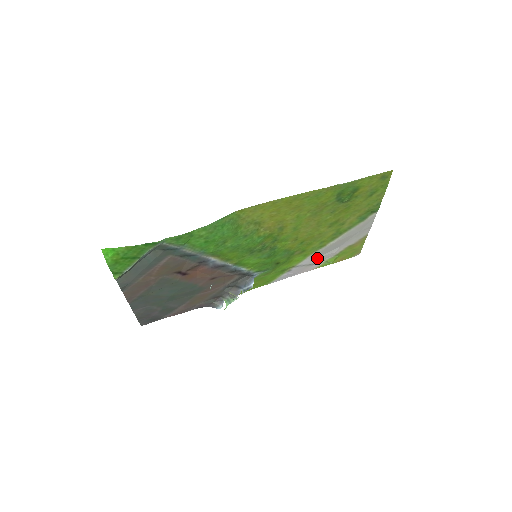
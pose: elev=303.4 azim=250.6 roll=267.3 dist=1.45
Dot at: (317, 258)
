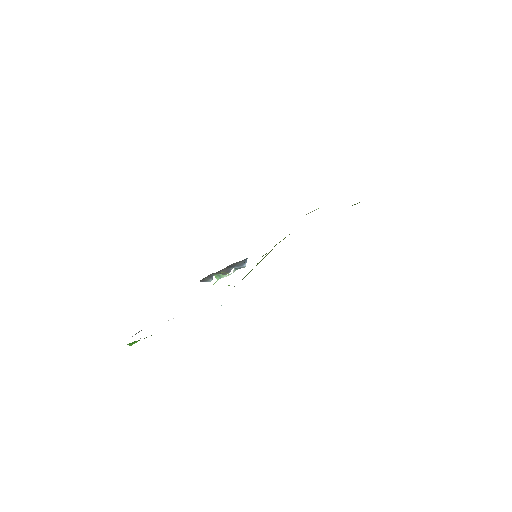
Dot at: occluded
